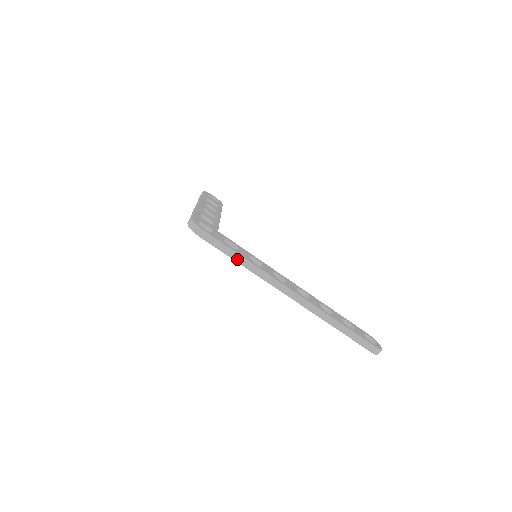
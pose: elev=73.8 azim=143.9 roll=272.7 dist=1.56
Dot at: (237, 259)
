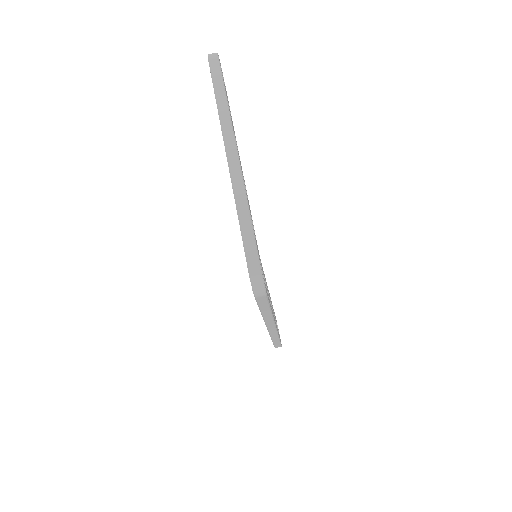
Dot at: (265, 312)
